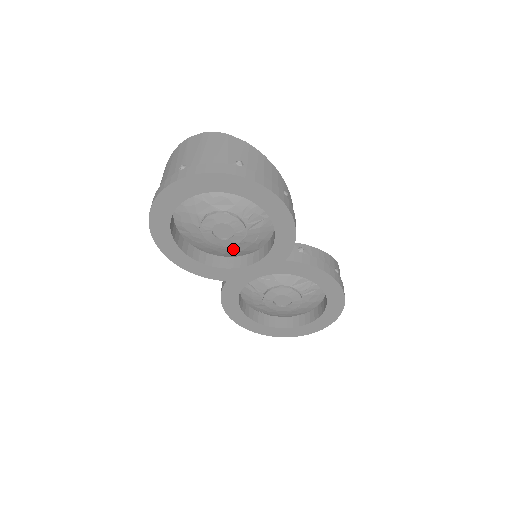
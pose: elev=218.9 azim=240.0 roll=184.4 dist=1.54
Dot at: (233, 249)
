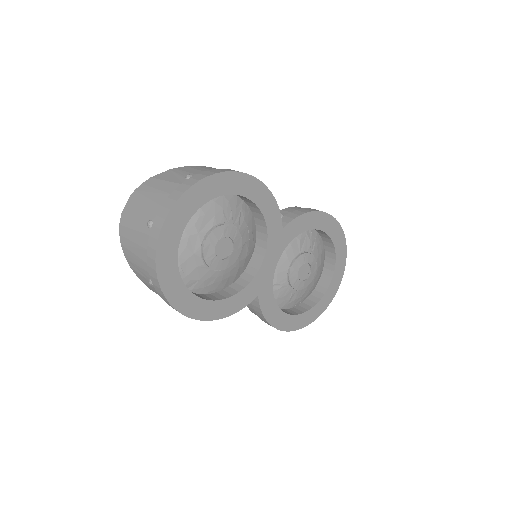
Dot at: (240, 261)
